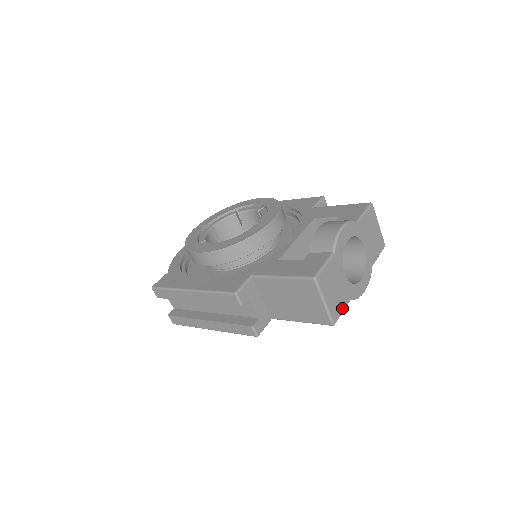
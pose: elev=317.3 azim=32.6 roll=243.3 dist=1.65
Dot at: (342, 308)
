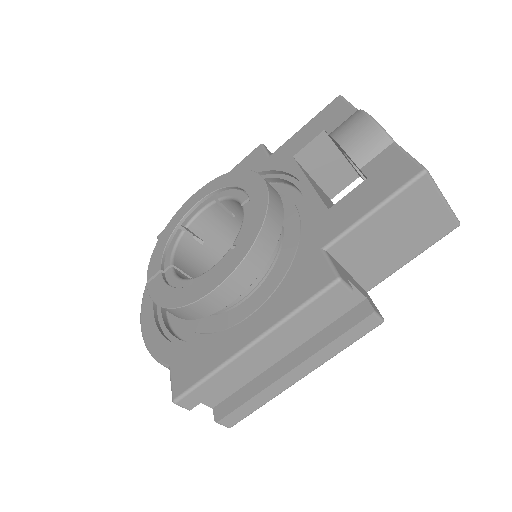
Dot at: occluded
